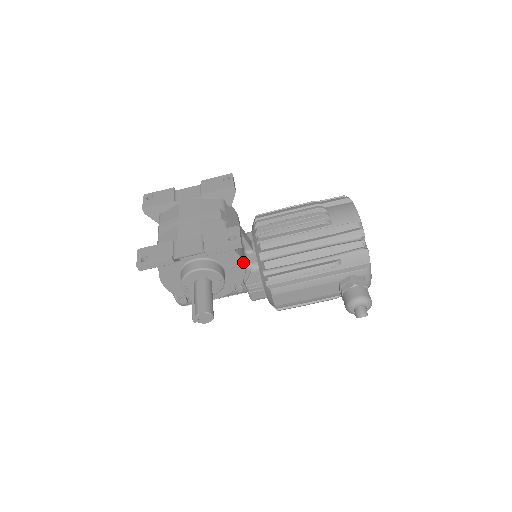
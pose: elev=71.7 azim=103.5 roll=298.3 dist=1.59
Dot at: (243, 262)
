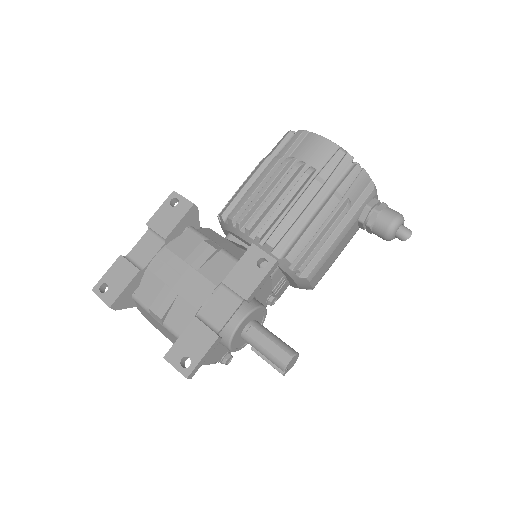
Dot at: occluded
